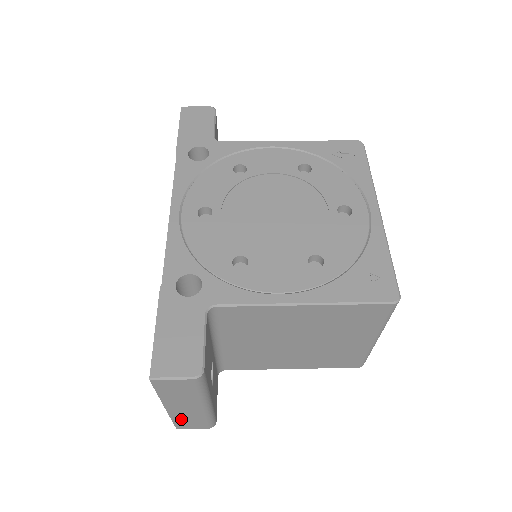
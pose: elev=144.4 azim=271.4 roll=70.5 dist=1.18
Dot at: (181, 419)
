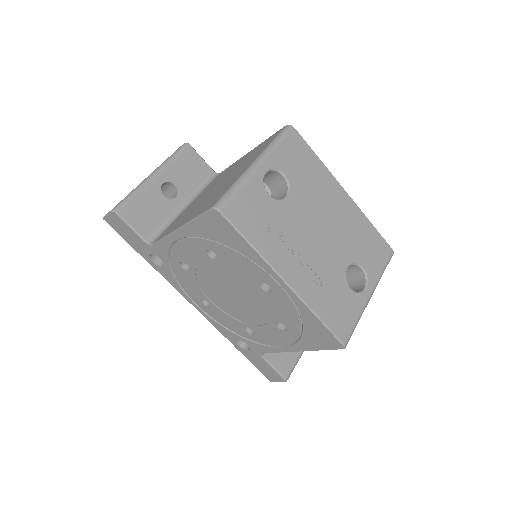
Dot at: occluded
